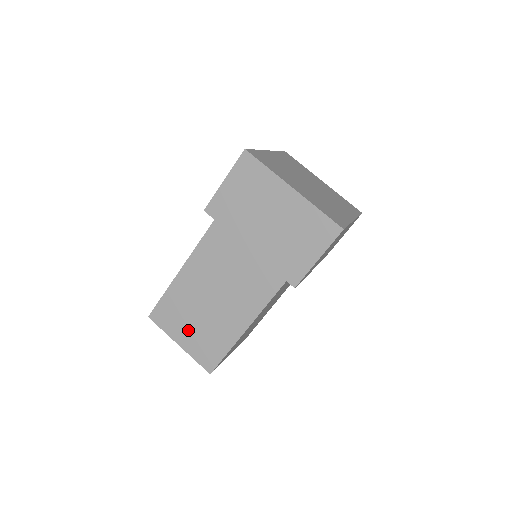
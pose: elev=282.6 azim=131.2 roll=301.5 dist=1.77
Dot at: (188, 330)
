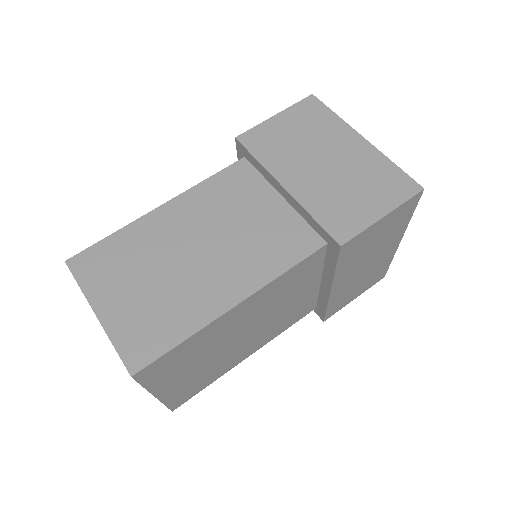
Dot at: (127, 292)
